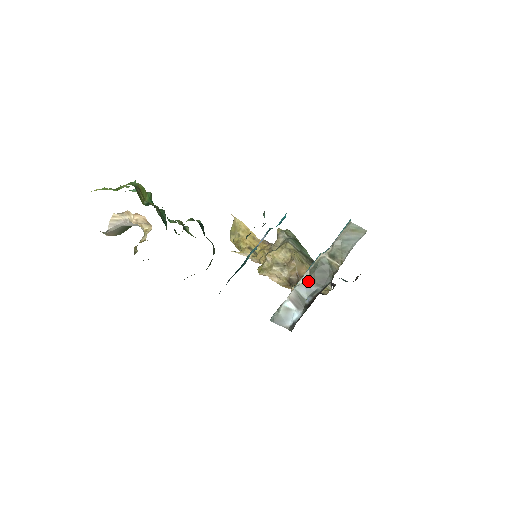
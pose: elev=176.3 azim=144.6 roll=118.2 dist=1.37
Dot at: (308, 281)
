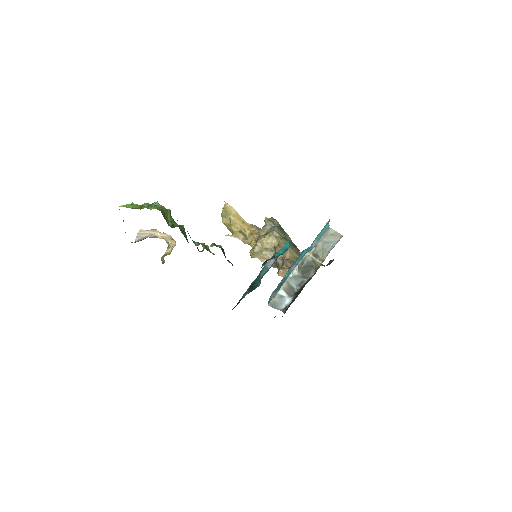
Dot at: (297, 274)
